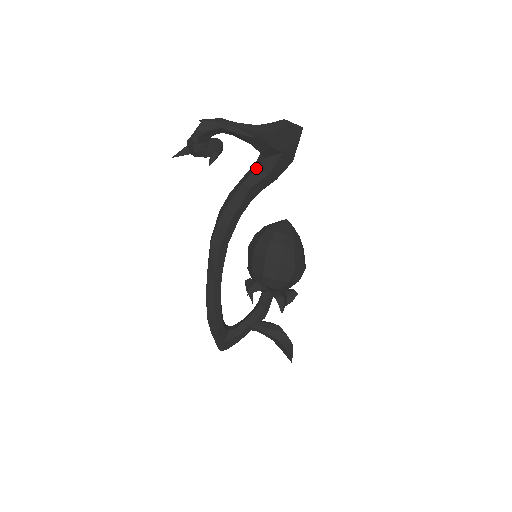
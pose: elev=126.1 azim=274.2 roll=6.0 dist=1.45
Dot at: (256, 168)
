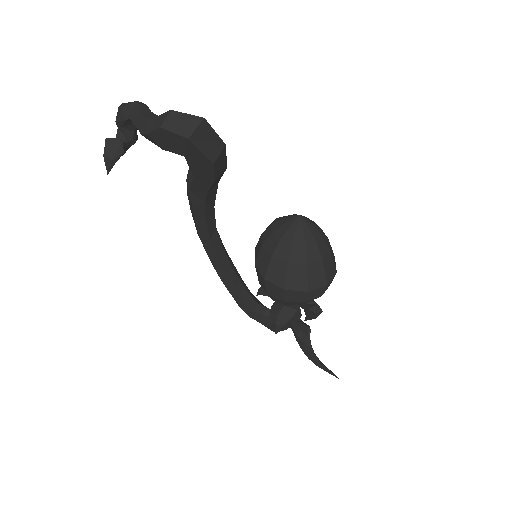
Dot at: occluded
